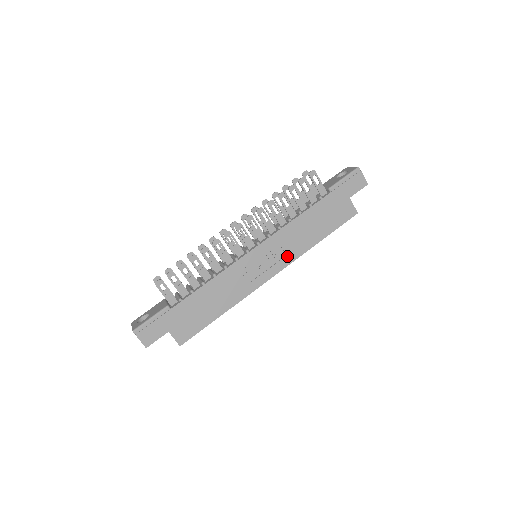
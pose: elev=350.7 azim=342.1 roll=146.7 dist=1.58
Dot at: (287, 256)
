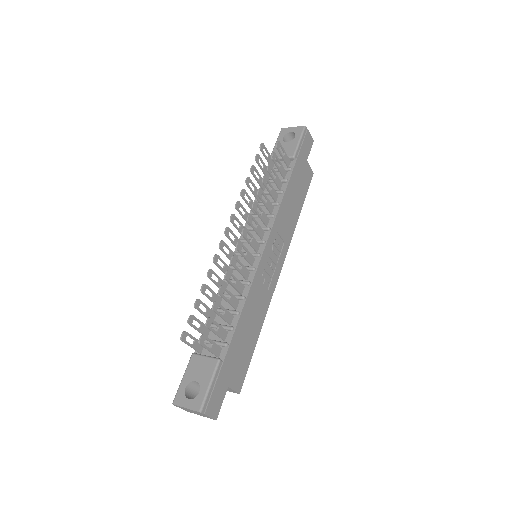
Dot at: (285, 243)
